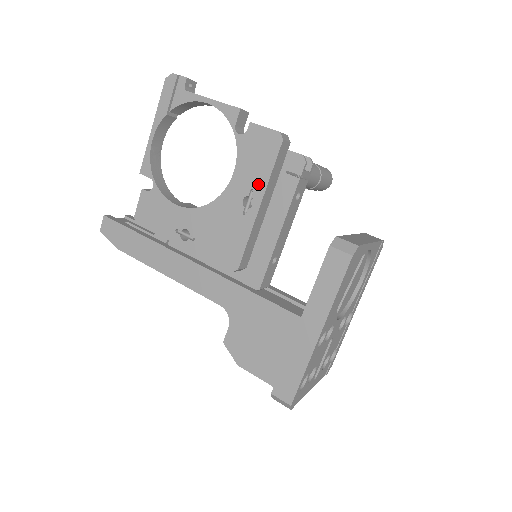
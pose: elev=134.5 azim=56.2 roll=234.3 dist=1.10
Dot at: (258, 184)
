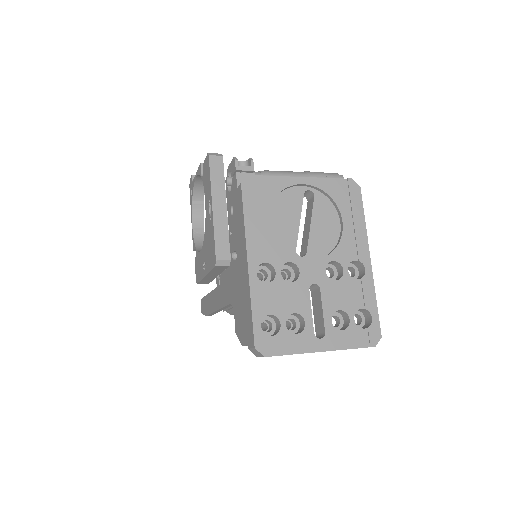
Dot at: (209, 194)
